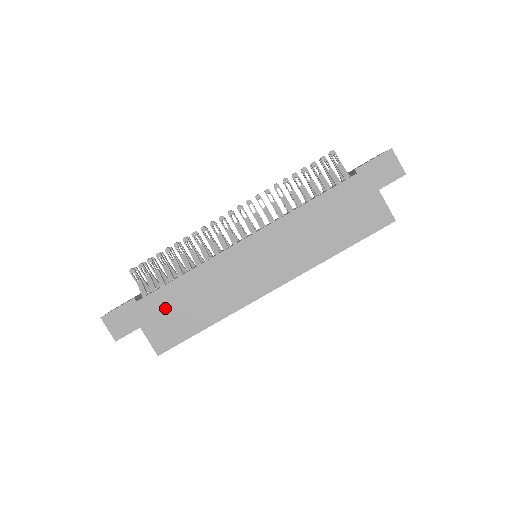
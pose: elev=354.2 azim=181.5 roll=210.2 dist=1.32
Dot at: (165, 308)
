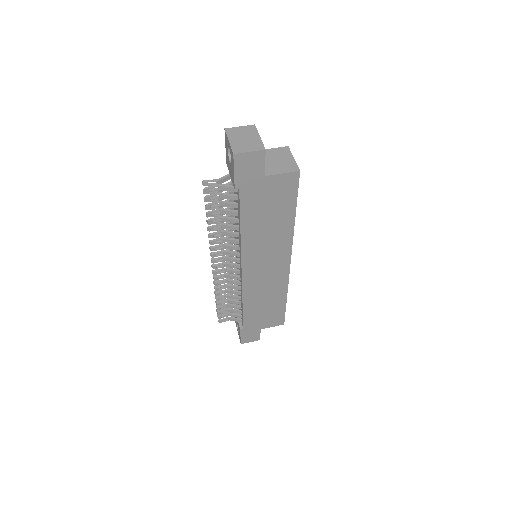
Dot at: (258, 318)
